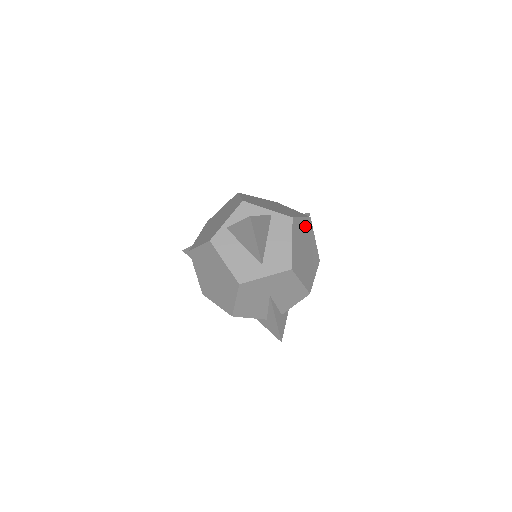
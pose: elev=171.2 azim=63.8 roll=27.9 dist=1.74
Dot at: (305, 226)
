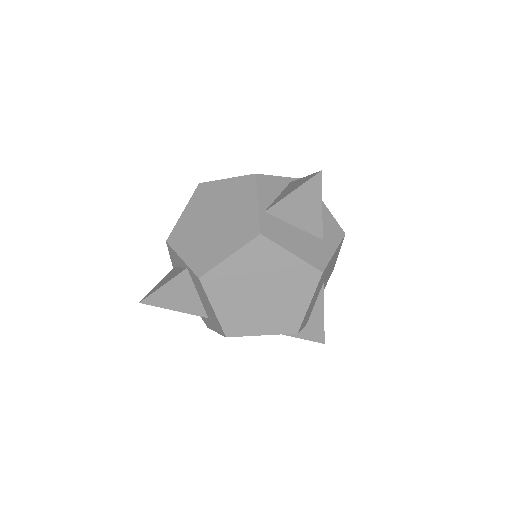
Dot at: occluded
